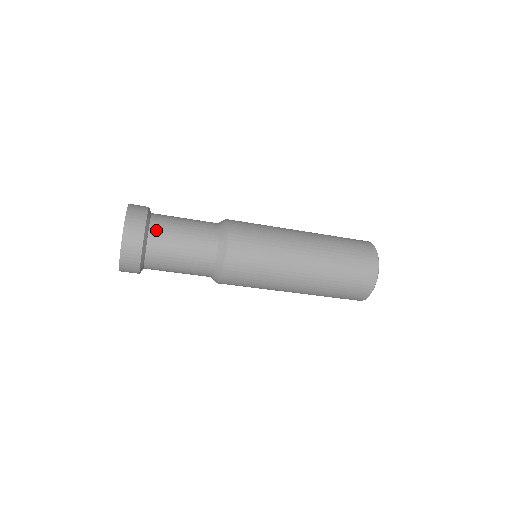
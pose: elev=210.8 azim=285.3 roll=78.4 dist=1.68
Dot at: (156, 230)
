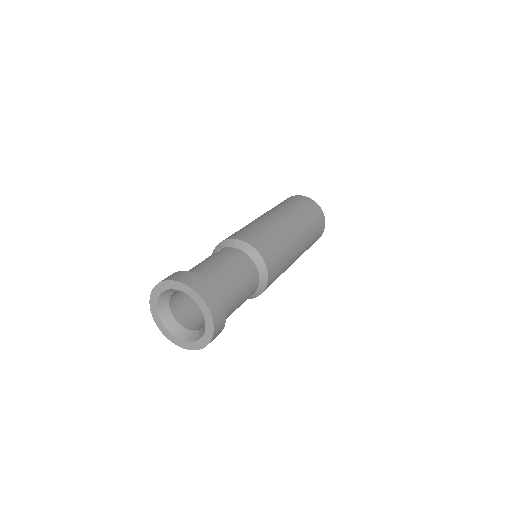
Dot at: (220, 289)
